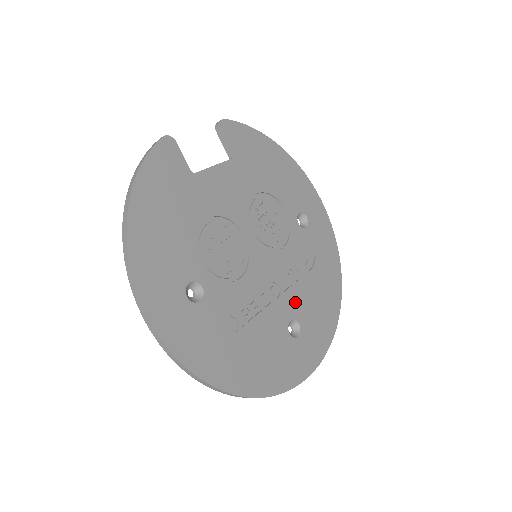
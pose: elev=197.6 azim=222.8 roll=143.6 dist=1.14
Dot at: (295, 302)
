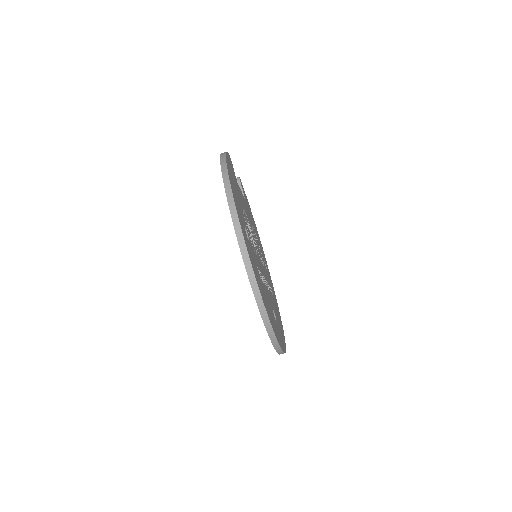
Dot at: (272, 302)
